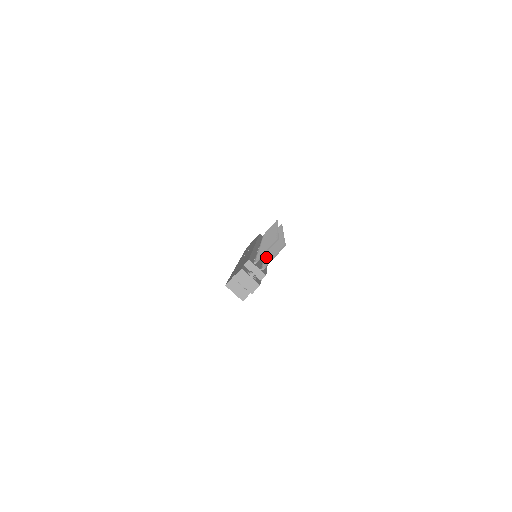
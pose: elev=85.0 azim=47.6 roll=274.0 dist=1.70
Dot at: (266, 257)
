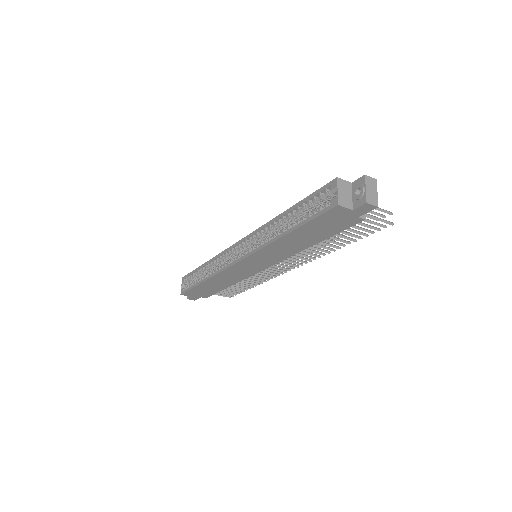
Dot at: occluded
